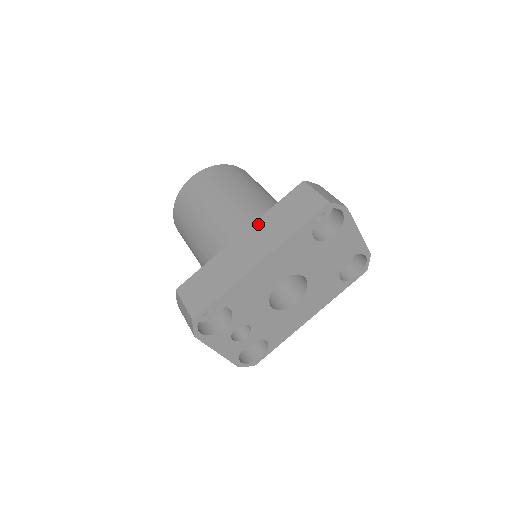
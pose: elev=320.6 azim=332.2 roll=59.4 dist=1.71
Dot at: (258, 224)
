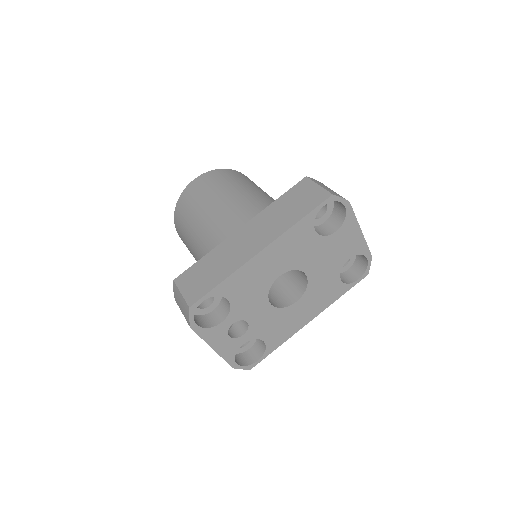
Dot at: (260, 217)
